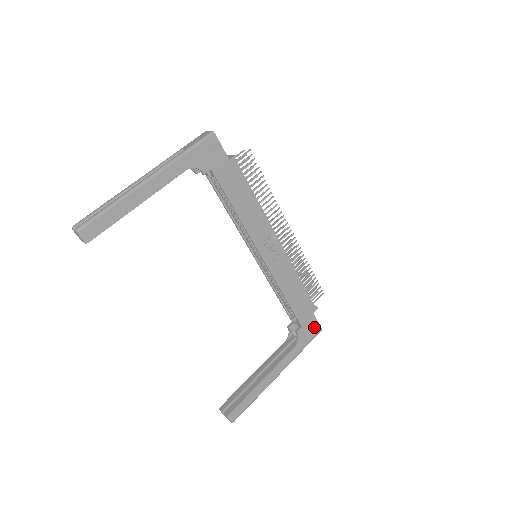
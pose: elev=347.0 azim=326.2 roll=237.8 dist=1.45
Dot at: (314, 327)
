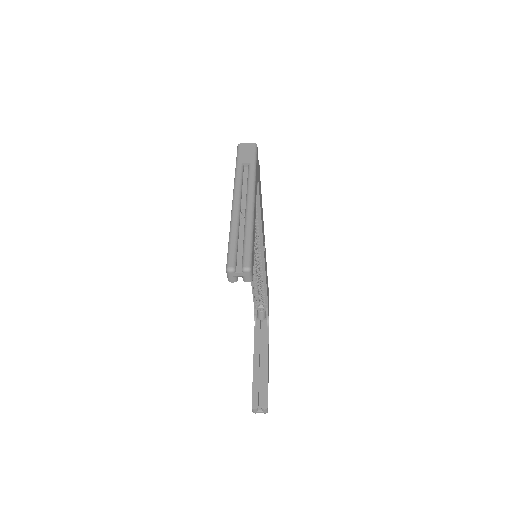
Dot at: occluded
